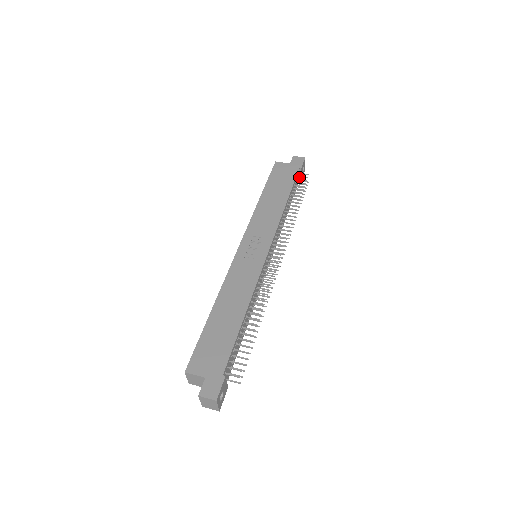
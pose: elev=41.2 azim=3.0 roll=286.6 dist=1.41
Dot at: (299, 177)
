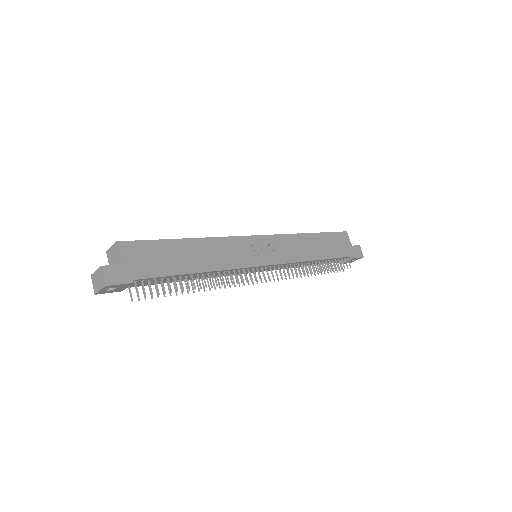
Dot at: (344, 260)
